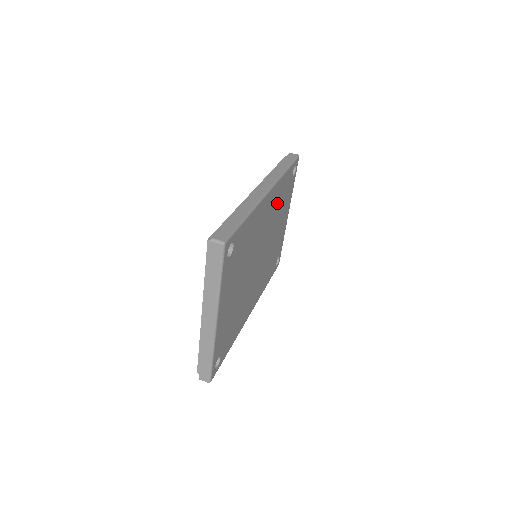
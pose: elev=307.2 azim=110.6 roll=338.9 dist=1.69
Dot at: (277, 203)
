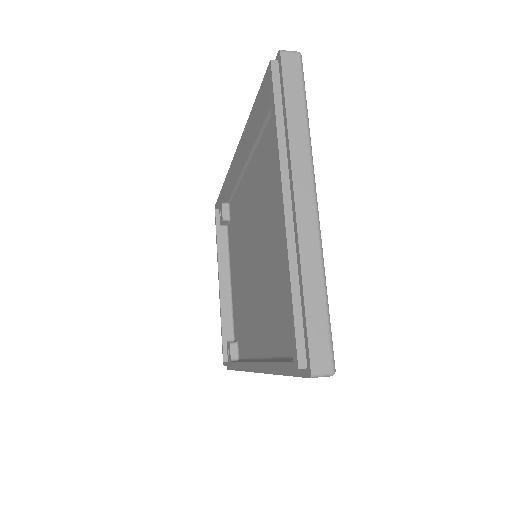
Dot at: occluded
